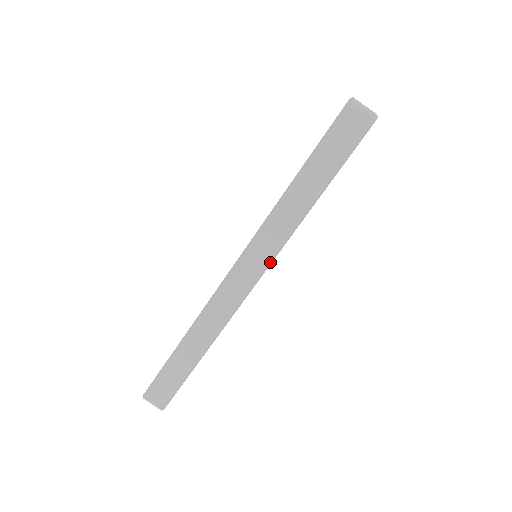
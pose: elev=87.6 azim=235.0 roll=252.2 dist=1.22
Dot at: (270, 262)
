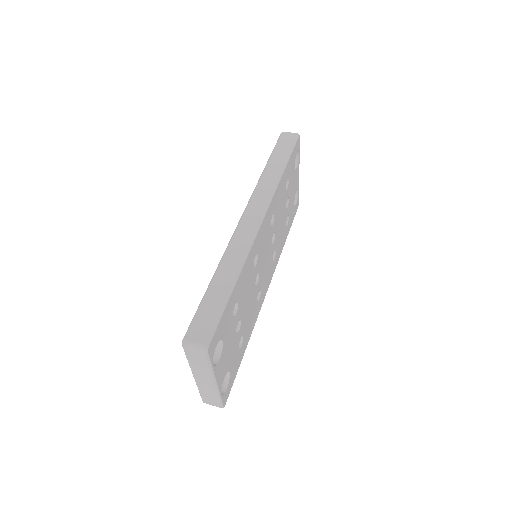
Dot at: (269, 203)
